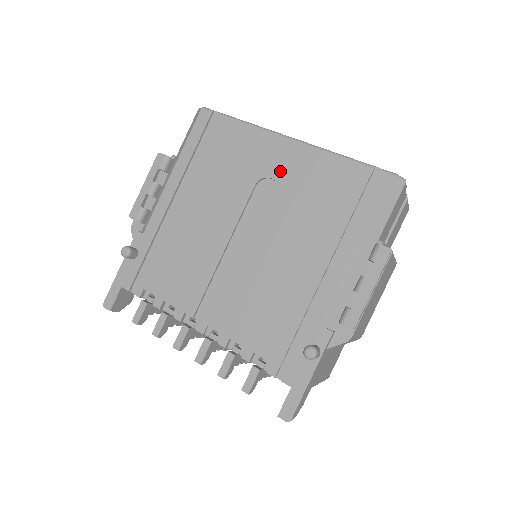
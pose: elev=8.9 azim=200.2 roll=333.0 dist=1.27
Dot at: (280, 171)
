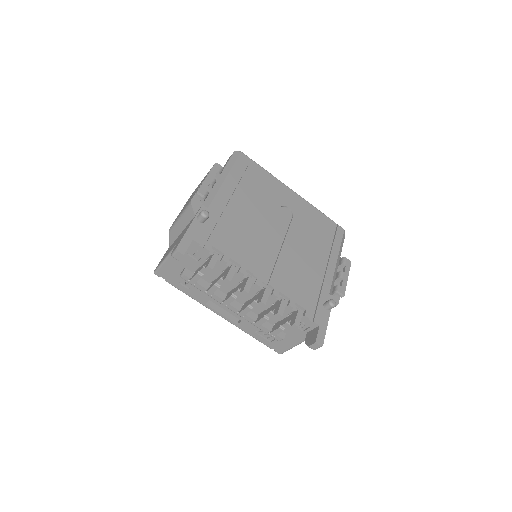
Dot at: (293, 206)
